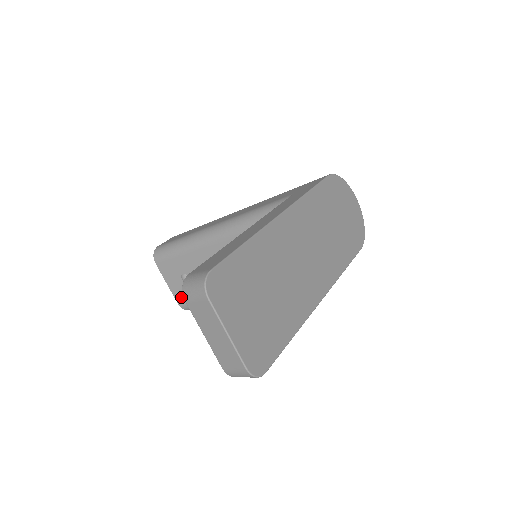
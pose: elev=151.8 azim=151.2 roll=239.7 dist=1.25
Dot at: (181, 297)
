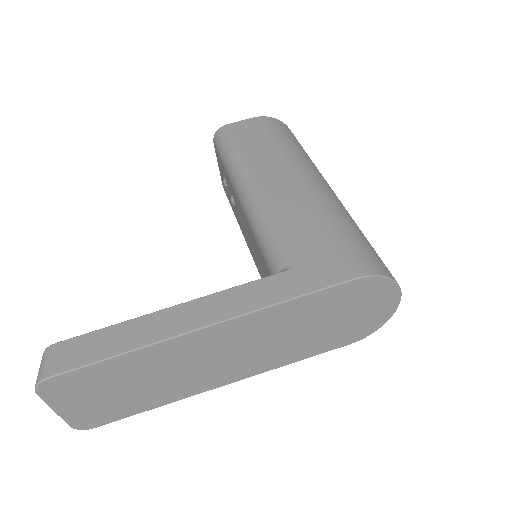
Dot at: (224, 187)
